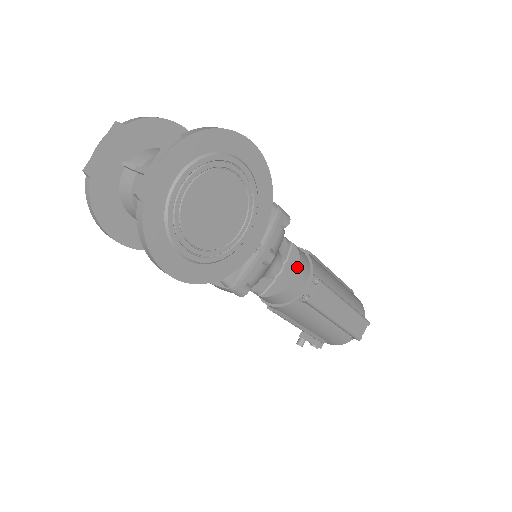
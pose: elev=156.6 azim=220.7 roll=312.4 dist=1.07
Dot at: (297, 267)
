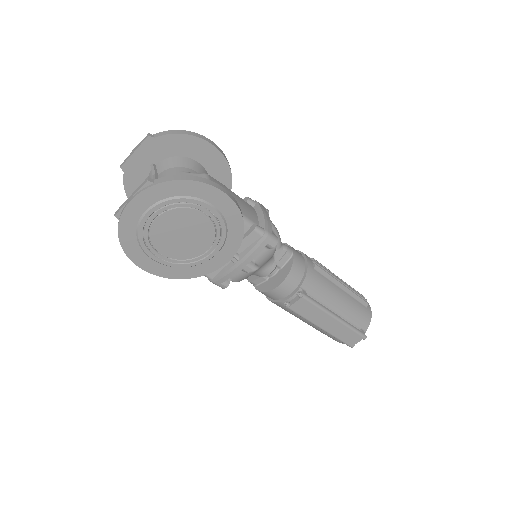
Dot at: (284, 278)
